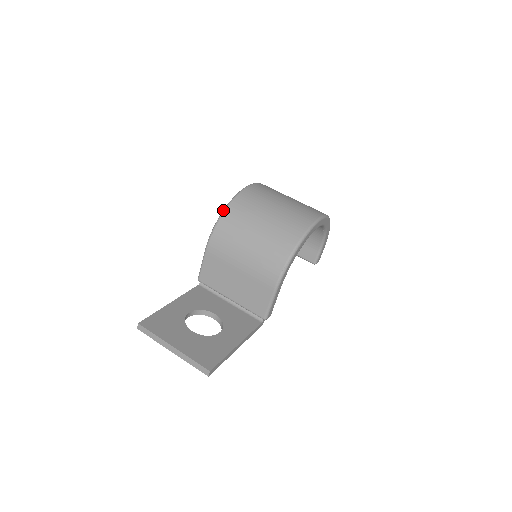
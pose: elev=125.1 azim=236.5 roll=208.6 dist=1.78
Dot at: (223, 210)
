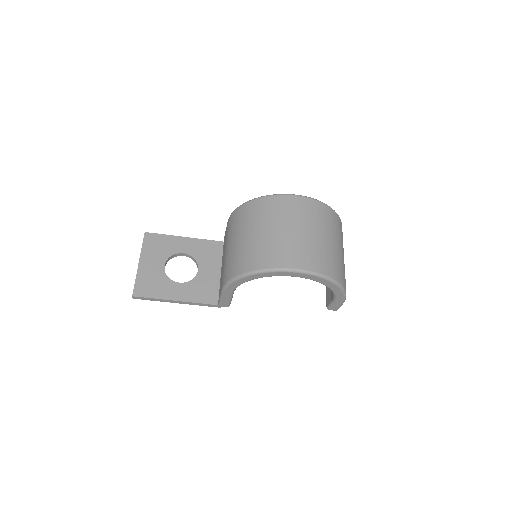
Dot at: (250, 200)
